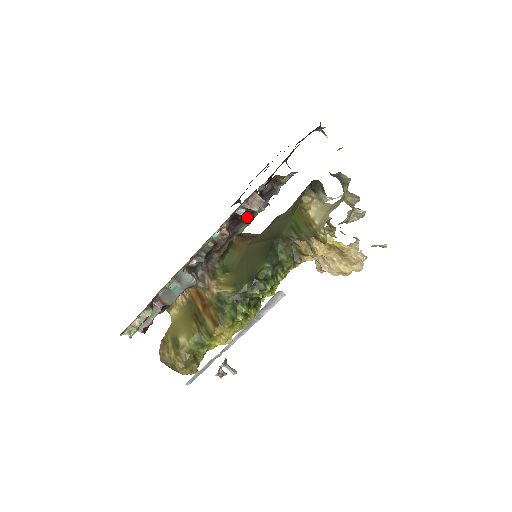
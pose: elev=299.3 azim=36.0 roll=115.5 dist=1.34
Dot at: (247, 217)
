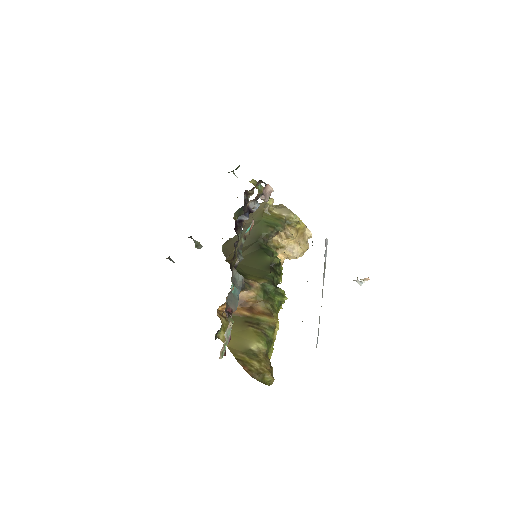
Dot at: (240, 225)
